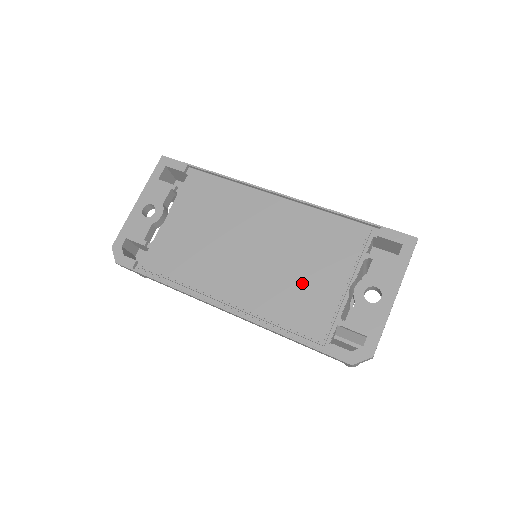
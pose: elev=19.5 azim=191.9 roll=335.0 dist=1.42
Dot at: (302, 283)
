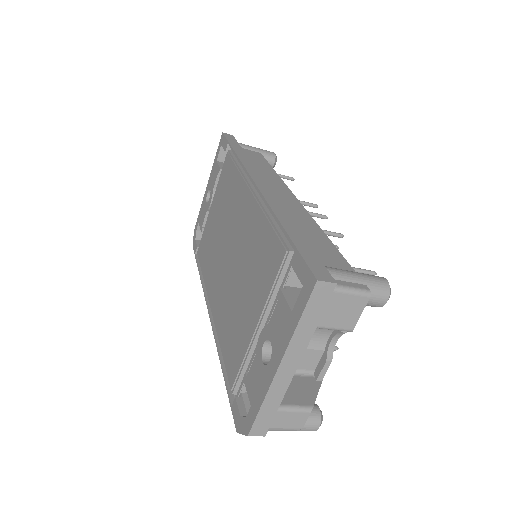
Dot at: (238, 308)
